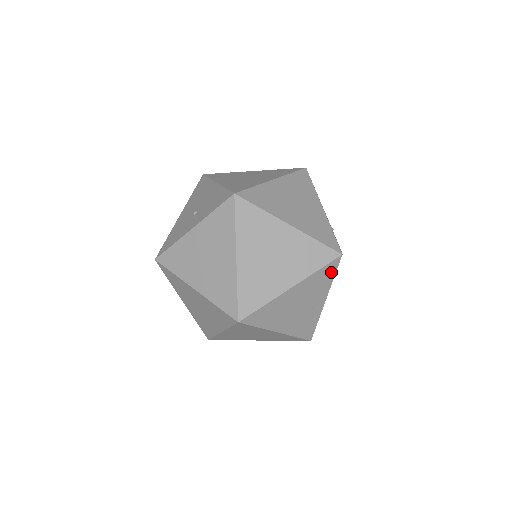
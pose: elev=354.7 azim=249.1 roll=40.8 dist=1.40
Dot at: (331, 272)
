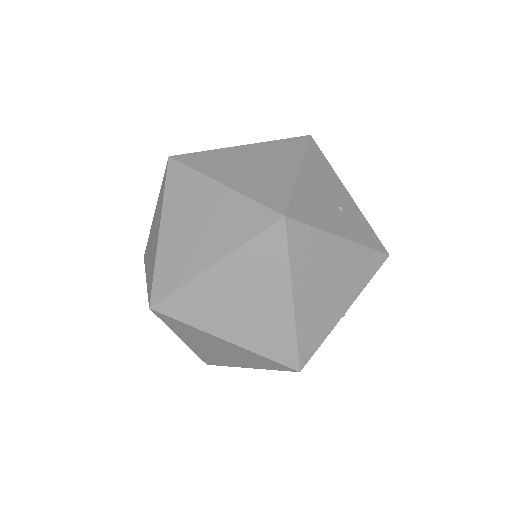
Dot at: (278, 246)
